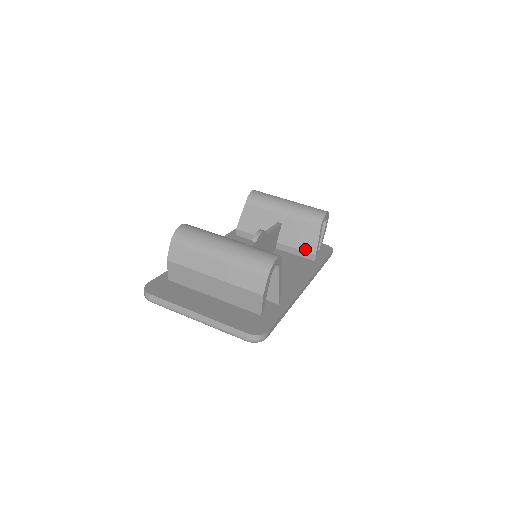
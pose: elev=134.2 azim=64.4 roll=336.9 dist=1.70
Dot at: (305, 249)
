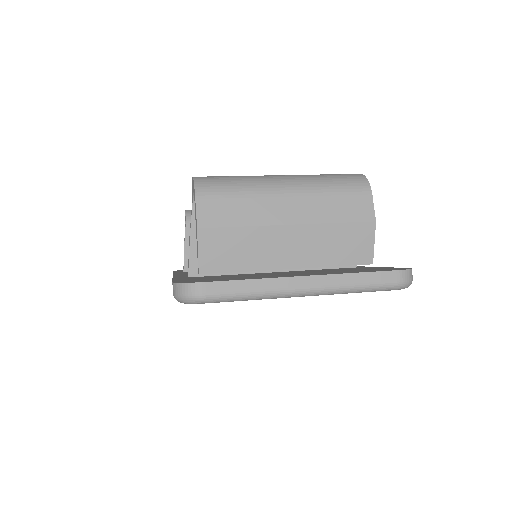
Dot at: occluded
